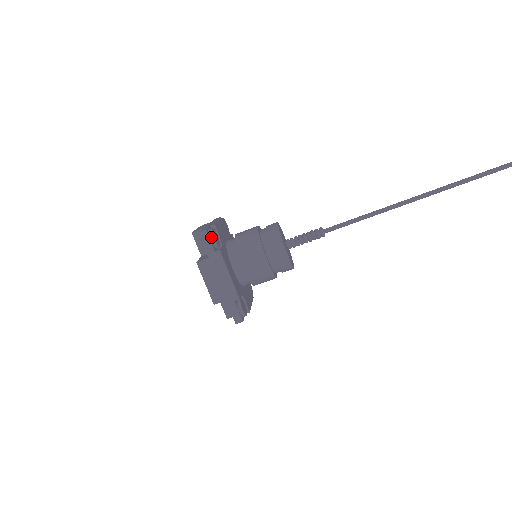
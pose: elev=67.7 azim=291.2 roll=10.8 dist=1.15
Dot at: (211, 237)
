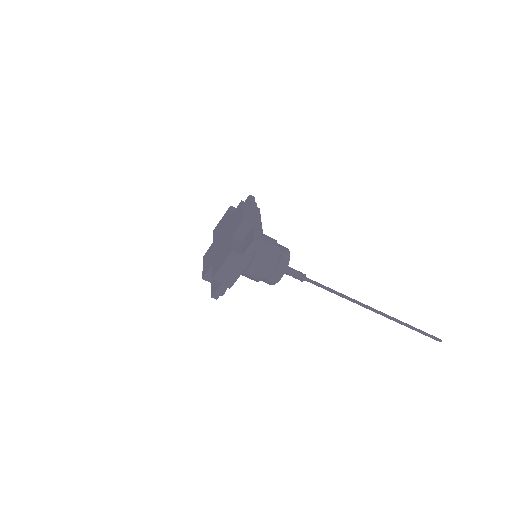
Dot at: (257, 247)
